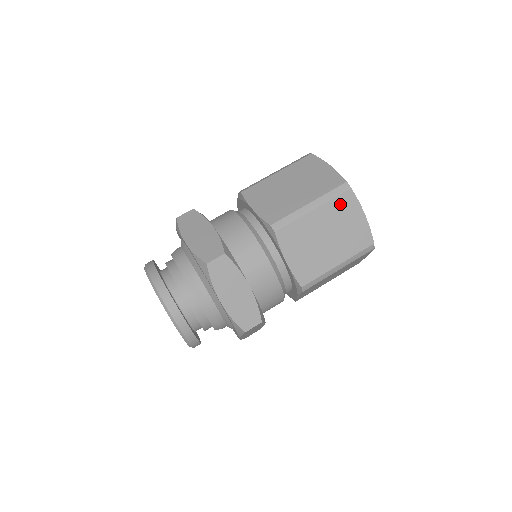
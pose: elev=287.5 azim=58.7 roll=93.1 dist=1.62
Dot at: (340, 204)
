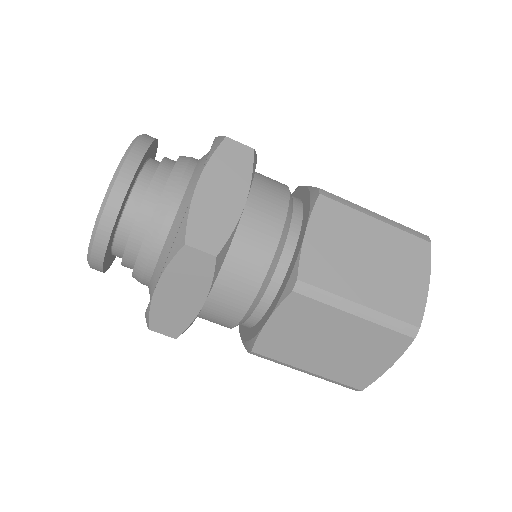
Dot at: occluded
